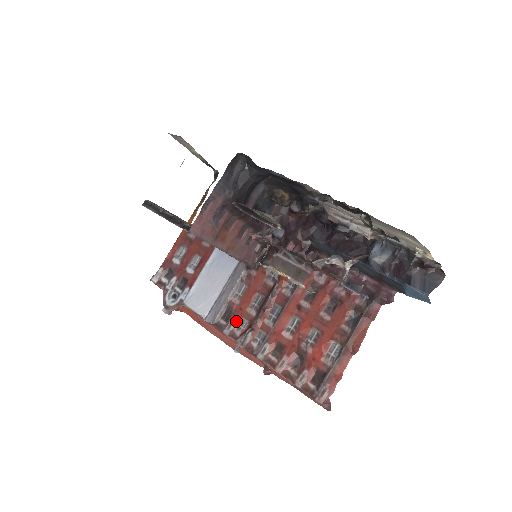
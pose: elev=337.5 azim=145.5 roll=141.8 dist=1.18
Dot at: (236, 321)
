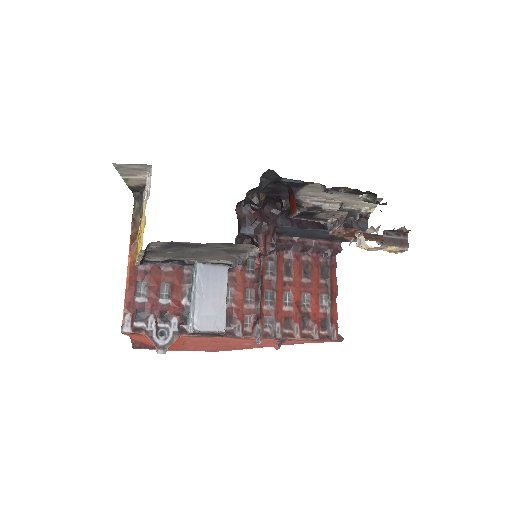
Dot at: (241, 321)
